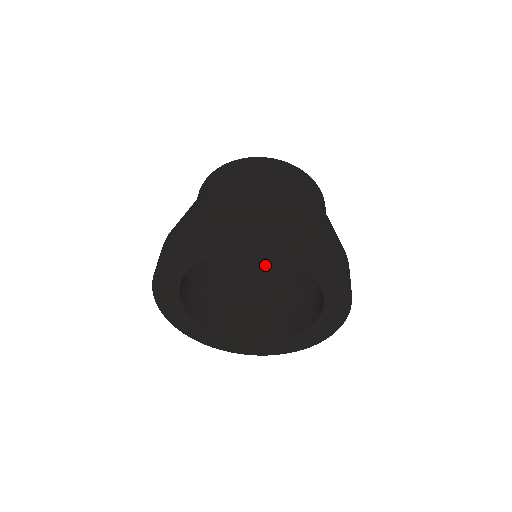
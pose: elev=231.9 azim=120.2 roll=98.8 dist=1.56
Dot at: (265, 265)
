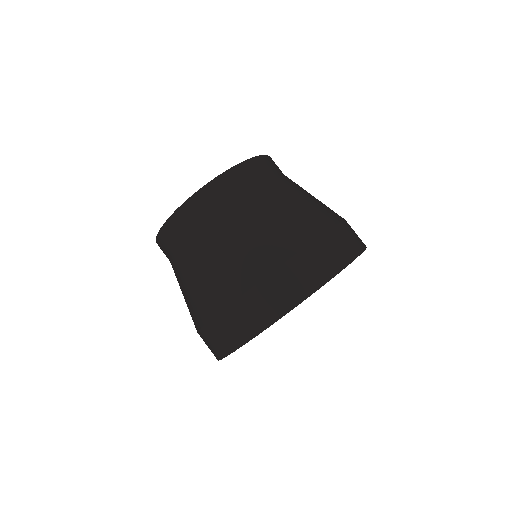
Dot at: occluded
